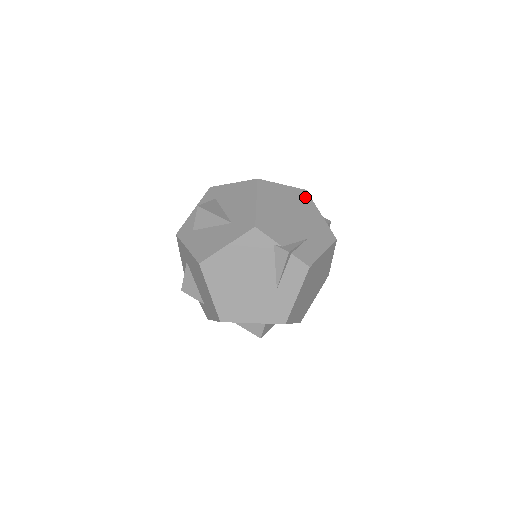
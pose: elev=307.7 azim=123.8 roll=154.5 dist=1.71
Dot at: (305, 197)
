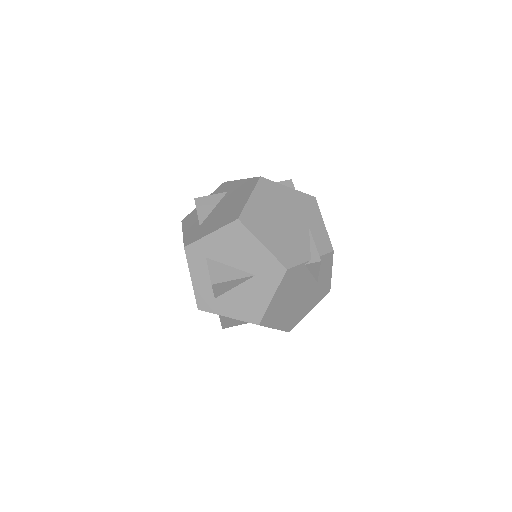
Dot at: (268, 186)
